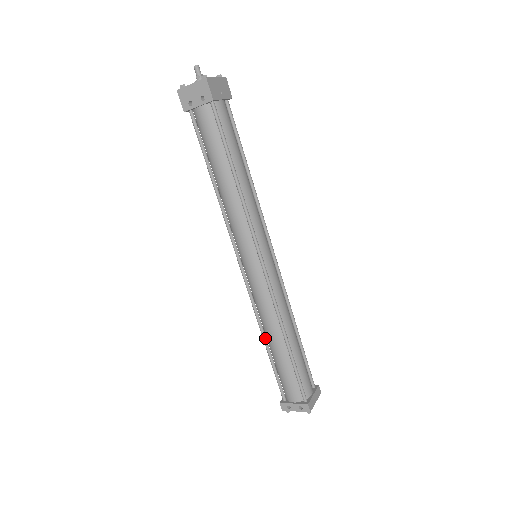
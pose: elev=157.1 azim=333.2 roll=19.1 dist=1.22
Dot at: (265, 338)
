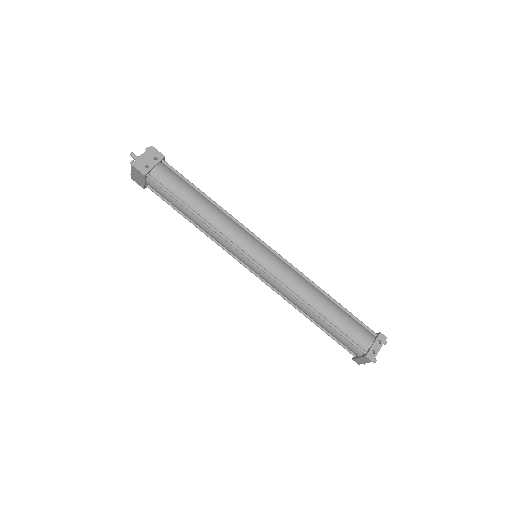
Dot at: (313, 308)
